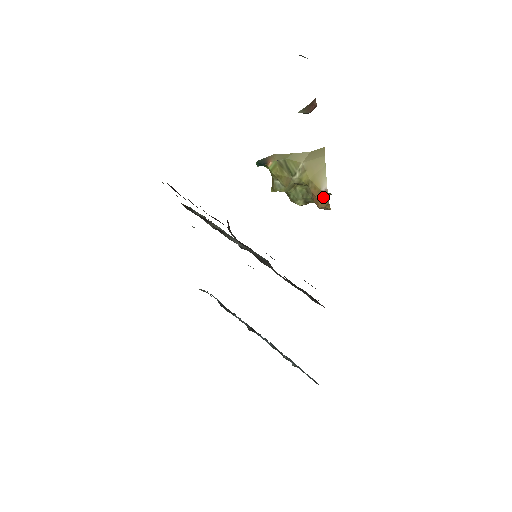
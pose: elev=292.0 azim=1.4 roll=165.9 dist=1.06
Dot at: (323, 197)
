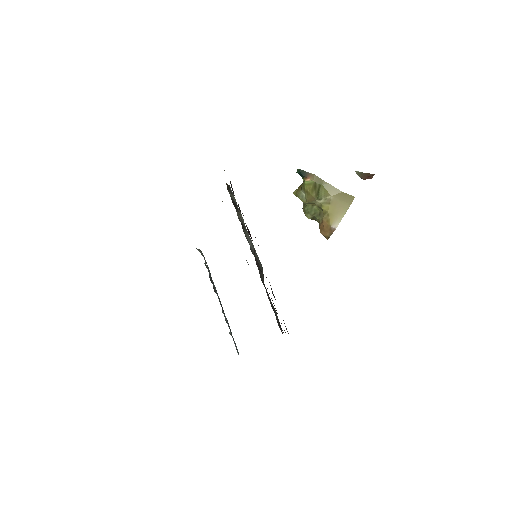
Dot at: (329, 231)
